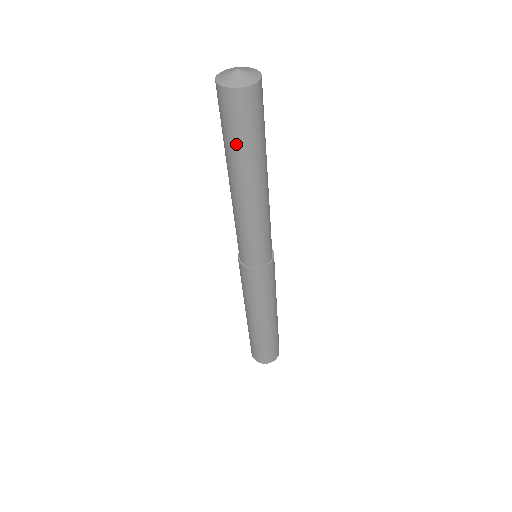
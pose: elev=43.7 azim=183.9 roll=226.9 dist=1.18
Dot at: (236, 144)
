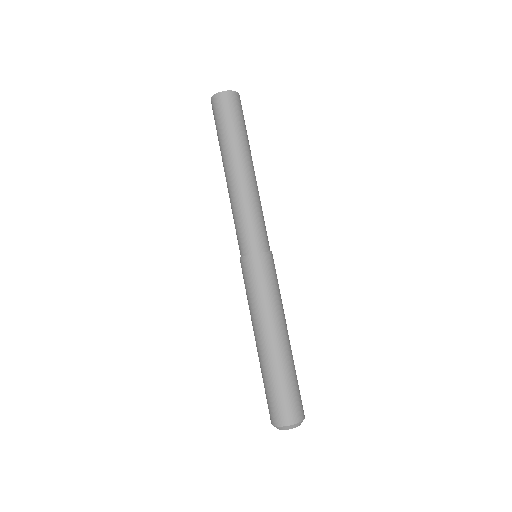
Dot at: (219, 135)
